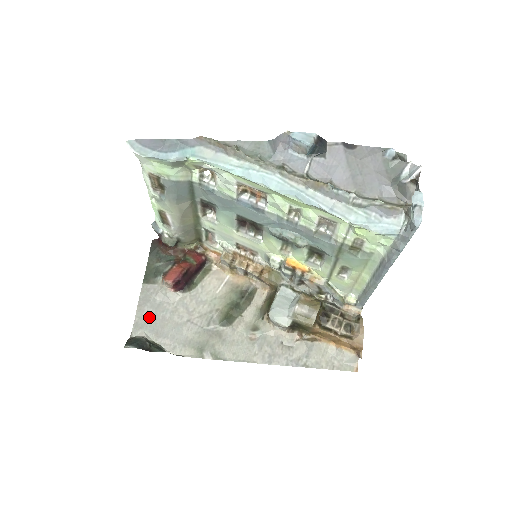
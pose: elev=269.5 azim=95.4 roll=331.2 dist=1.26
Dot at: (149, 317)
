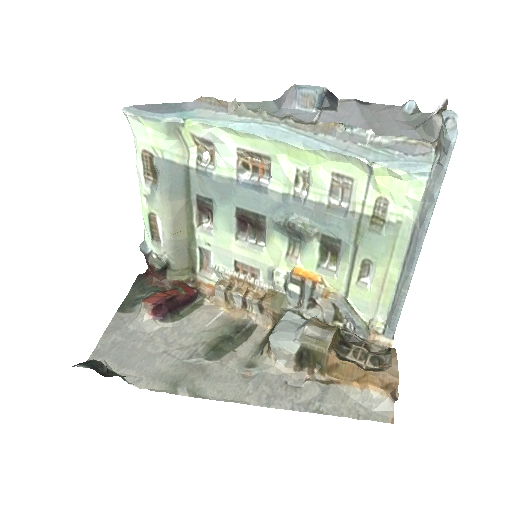
Dot at: (115, 345)
